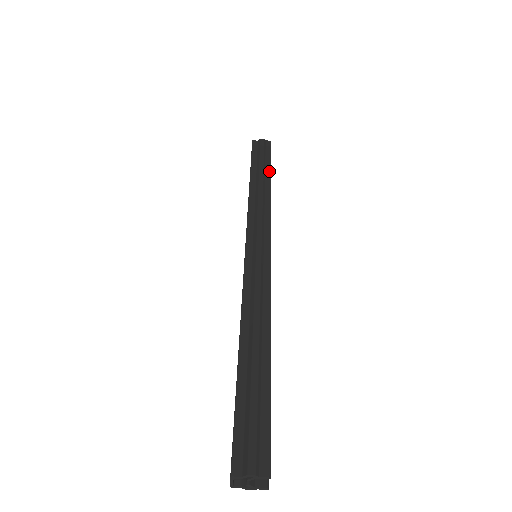
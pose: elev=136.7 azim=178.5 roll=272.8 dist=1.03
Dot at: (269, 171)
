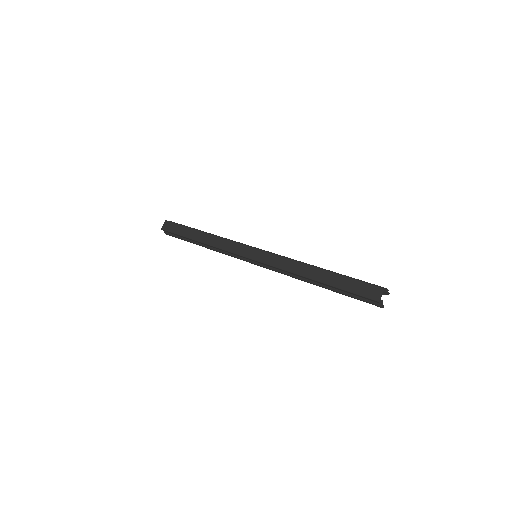
Dot at: occluded
